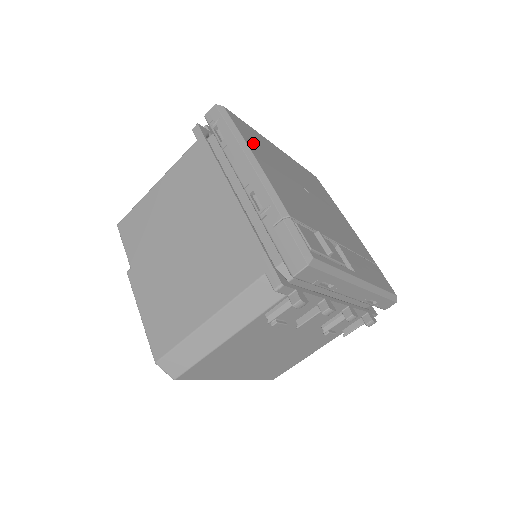
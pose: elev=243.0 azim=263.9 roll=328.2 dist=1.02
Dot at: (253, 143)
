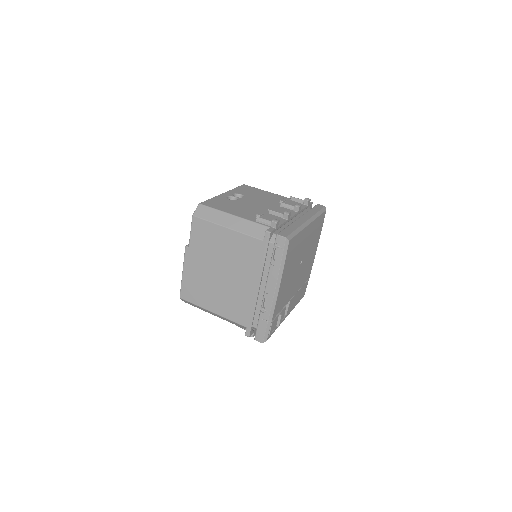
Dot at: (288, 263)
